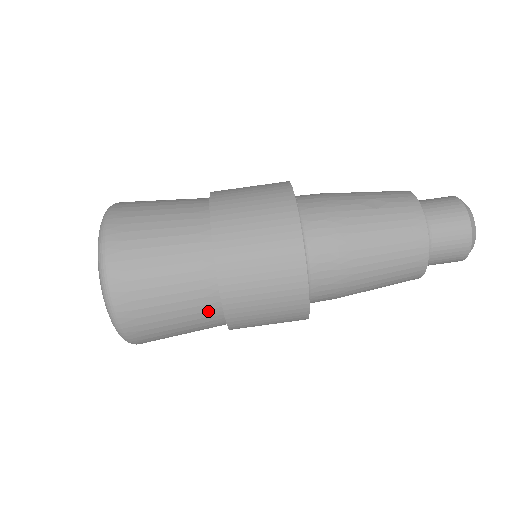
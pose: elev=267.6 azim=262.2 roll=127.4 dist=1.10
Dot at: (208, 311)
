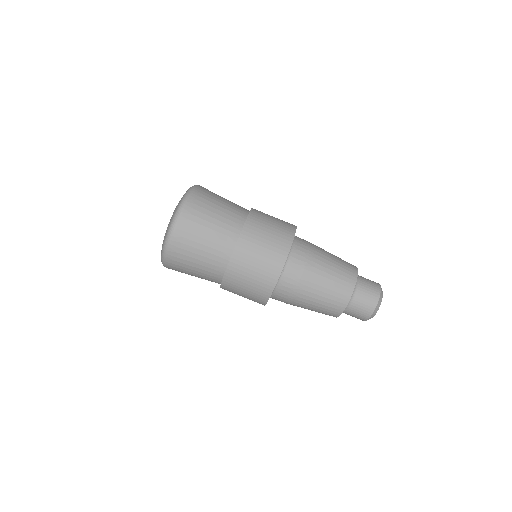
Dot at: (229, 237)
